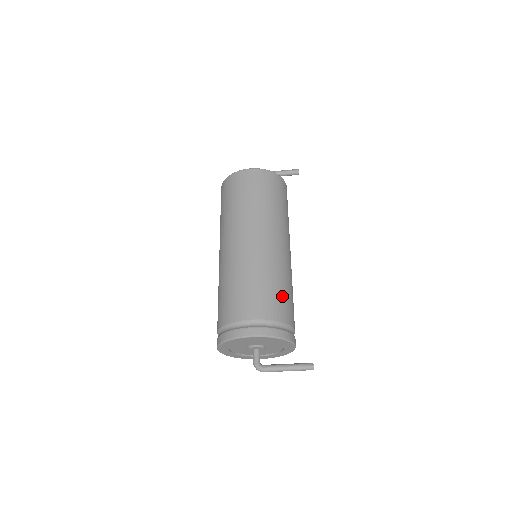
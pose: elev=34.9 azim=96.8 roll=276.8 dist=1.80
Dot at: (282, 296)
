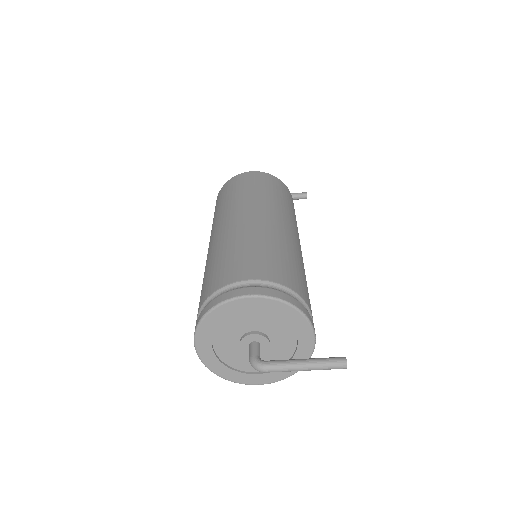
Dot at: (294, 269)
